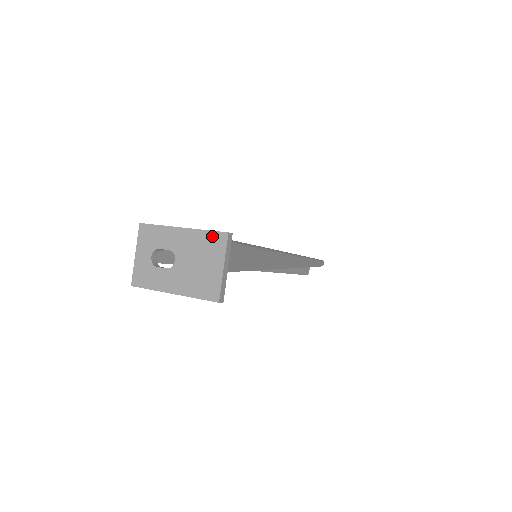
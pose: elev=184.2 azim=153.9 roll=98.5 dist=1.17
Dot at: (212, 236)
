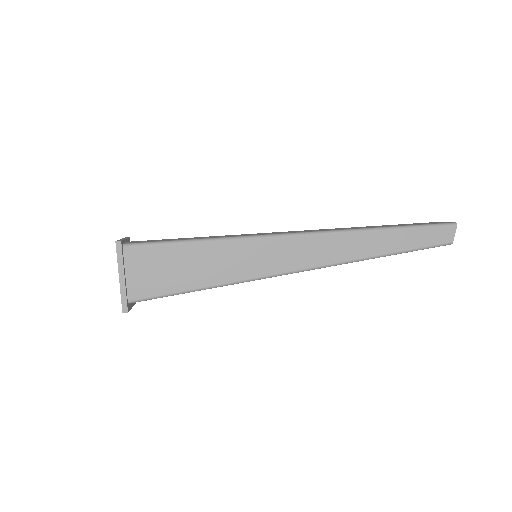
Dot at: (122, 301)
